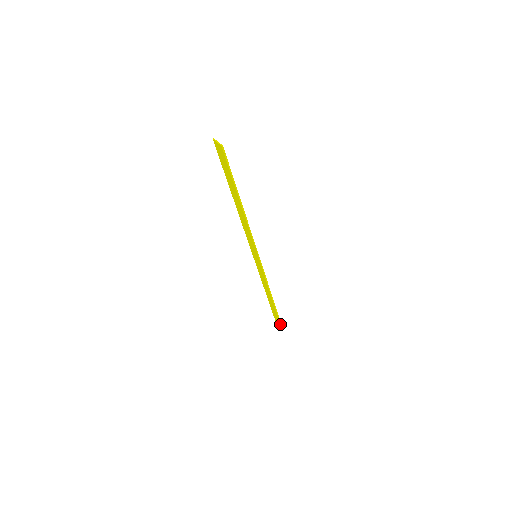
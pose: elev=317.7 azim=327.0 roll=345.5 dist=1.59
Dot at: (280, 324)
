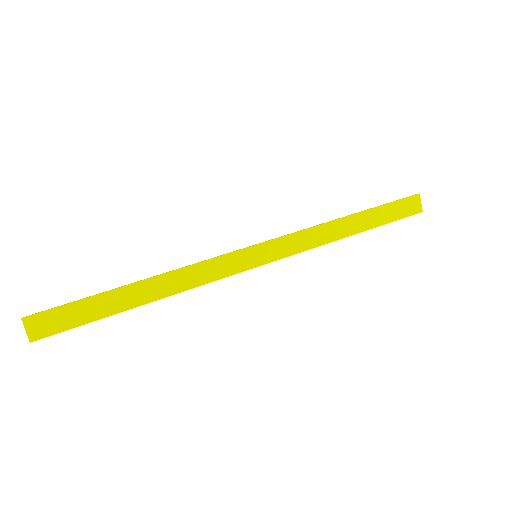
Dot at: (407, 215)
